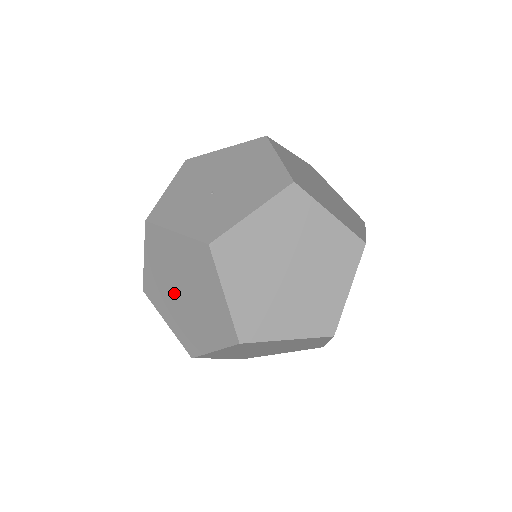
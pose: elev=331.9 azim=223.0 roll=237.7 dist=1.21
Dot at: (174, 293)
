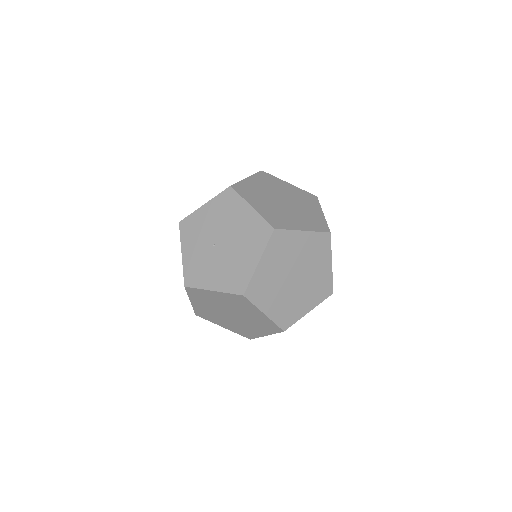
Dot at: occluded
